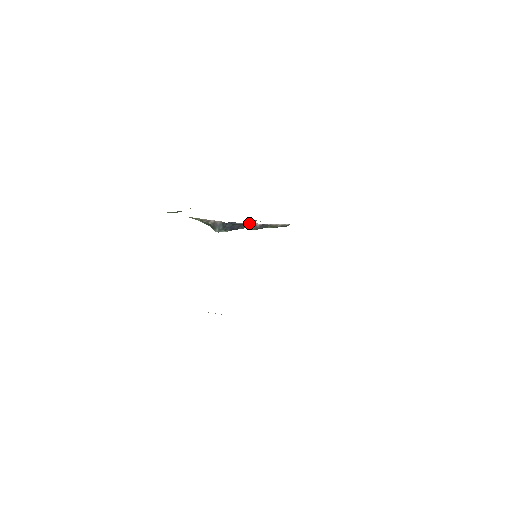
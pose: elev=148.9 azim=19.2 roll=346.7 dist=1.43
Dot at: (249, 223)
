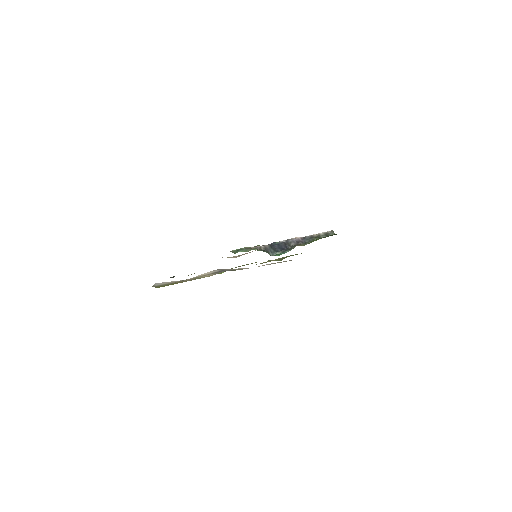
Dot at: (291, 239)
